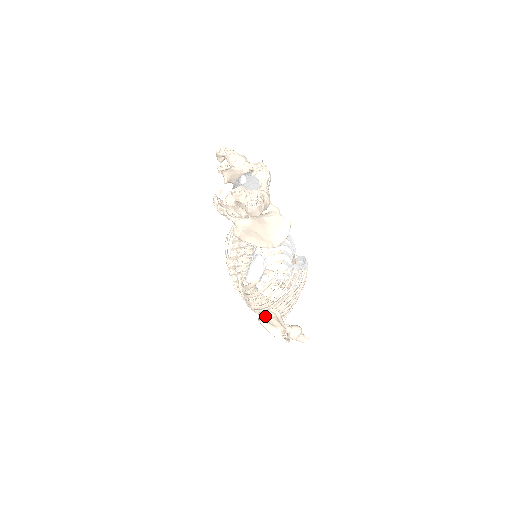
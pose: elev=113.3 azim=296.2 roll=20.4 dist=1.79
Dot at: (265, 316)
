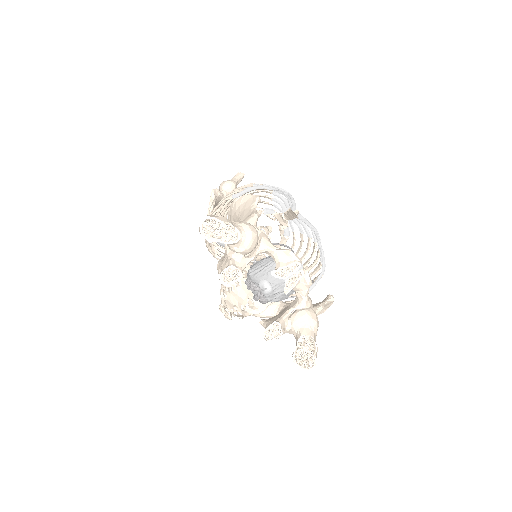
Dot at: occluded
